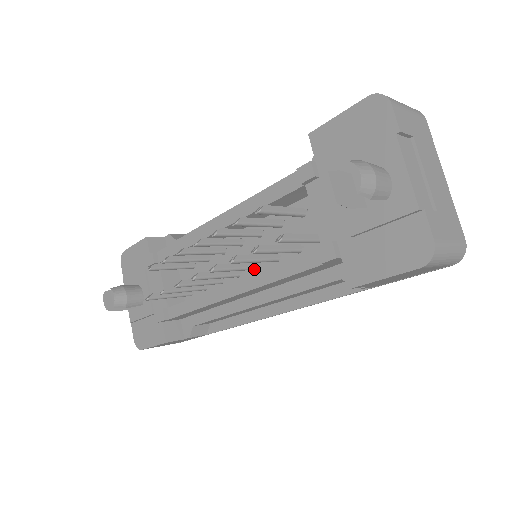
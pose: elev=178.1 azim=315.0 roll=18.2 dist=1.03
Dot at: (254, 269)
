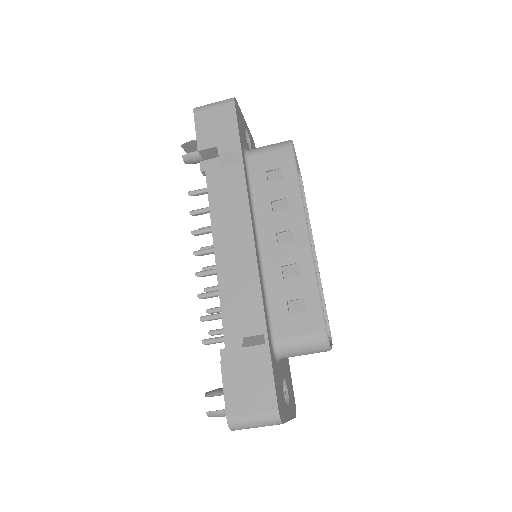
Dot at: occluded
